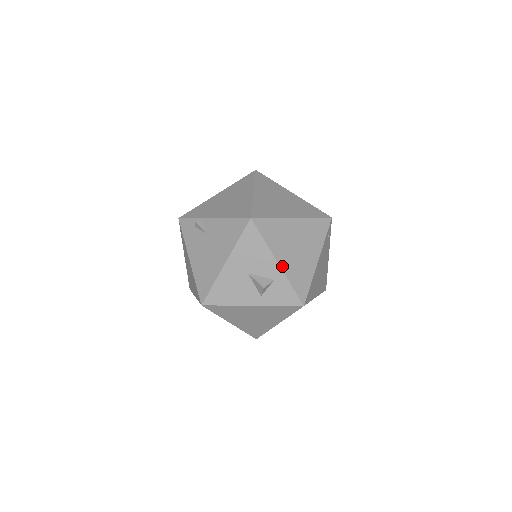
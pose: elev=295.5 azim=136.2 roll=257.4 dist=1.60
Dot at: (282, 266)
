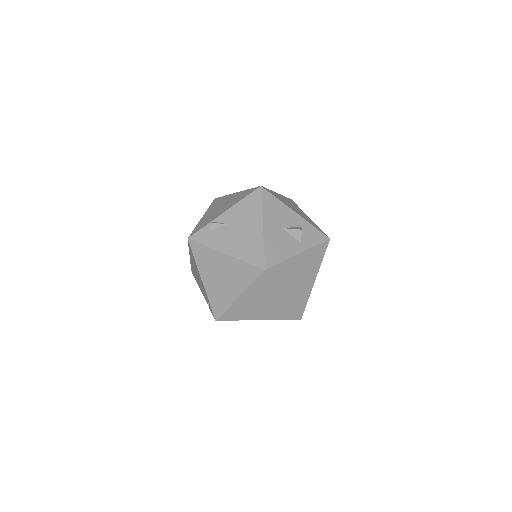
Dot at: (299, 215)
